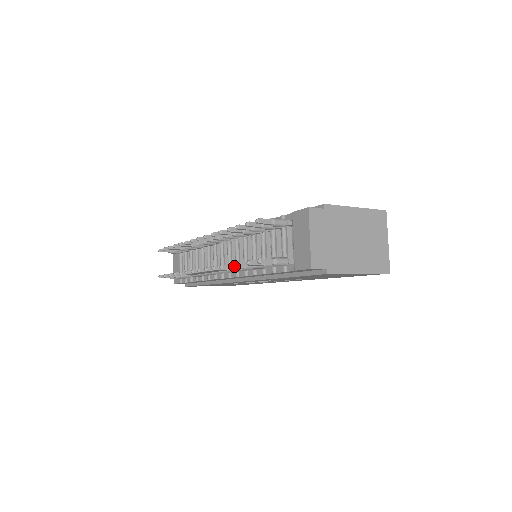
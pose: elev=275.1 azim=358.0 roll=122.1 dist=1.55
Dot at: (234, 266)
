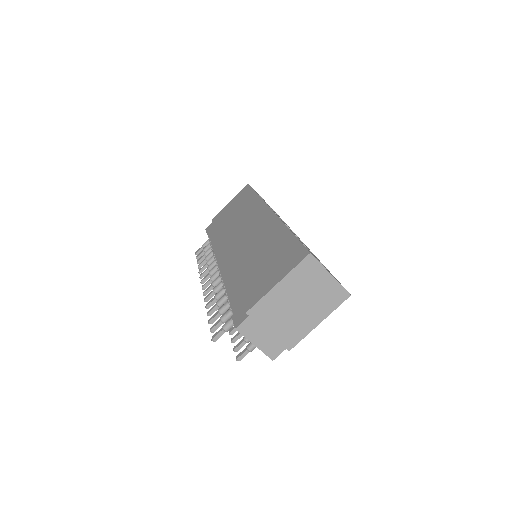
Dot at: (233, 332)
